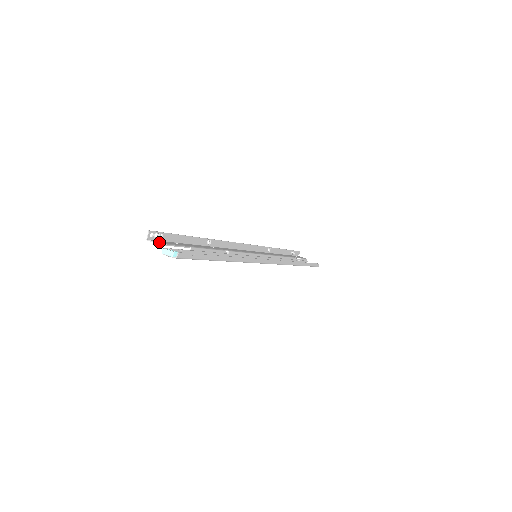
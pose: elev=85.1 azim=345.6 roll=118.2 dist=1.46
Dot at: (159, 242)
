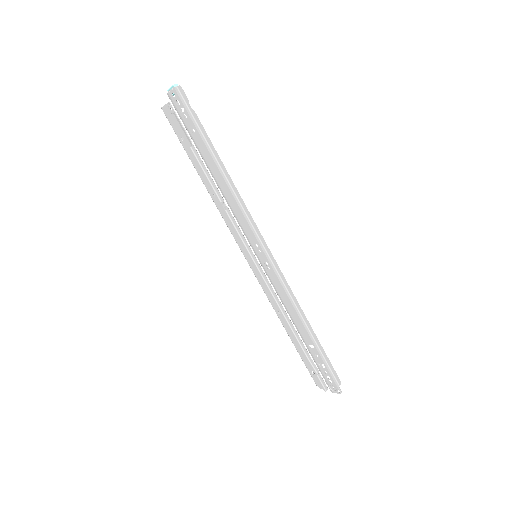
Dot at: (170, 109)
